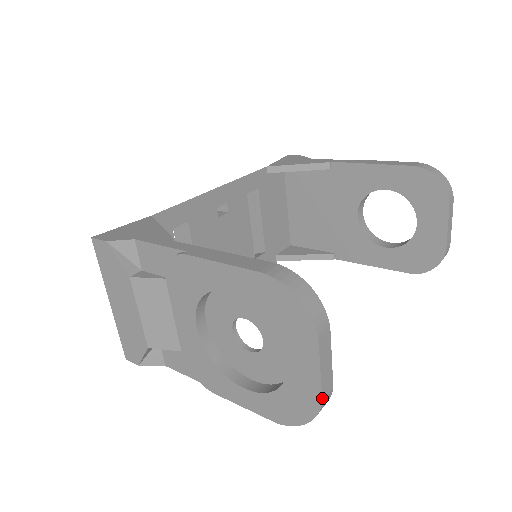
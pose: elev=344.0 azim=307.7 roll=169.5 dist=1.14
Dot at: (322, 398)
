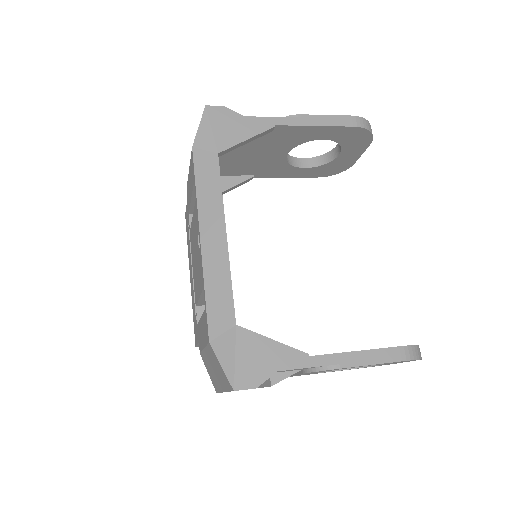
Dot at: (396, 363)
